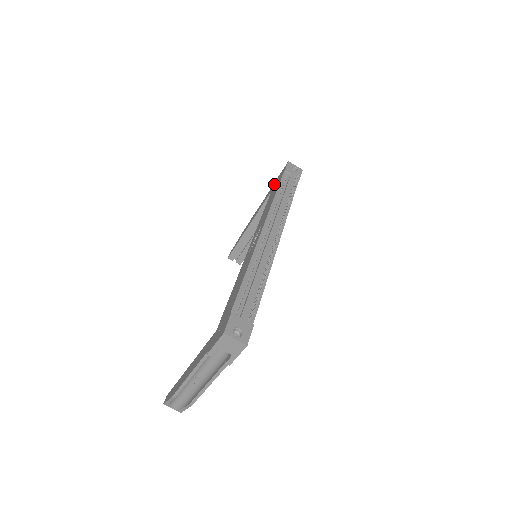
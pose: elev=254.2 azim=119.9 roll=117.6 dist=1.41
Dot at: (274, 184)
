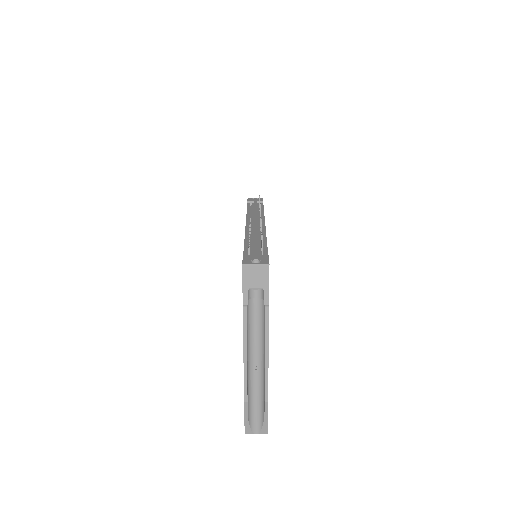
Dot at: occluded
